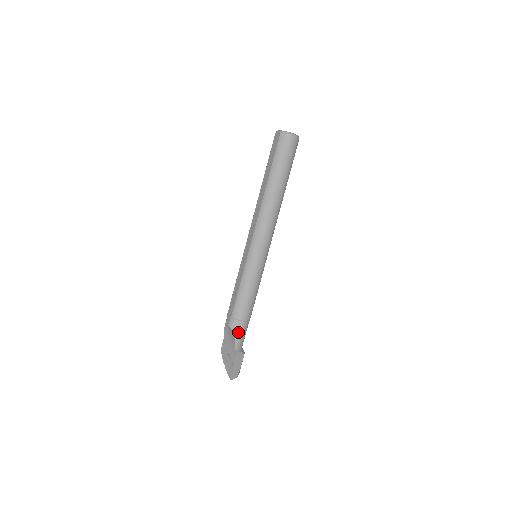
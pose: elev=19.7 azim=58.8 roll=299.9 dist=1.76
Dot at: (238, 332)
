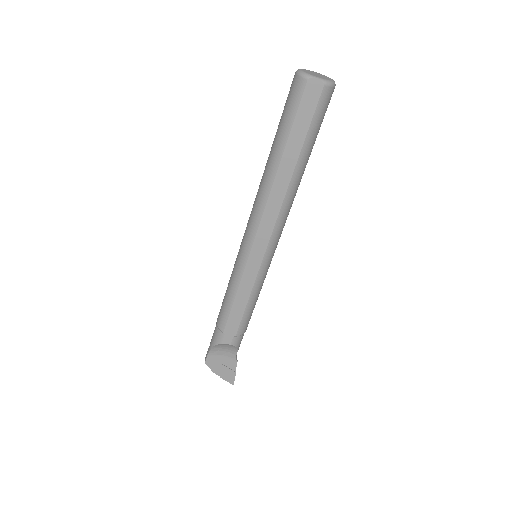
Dot at: occluded
